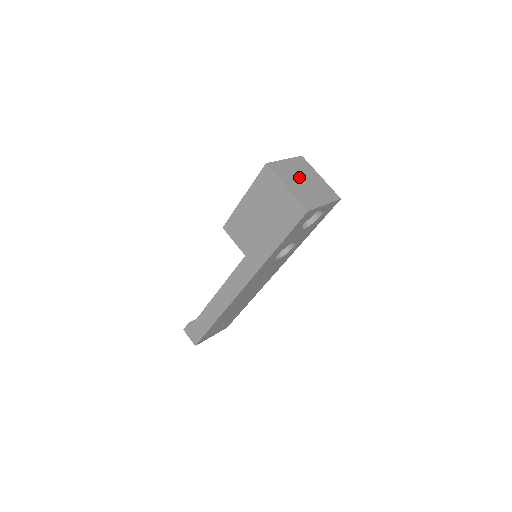
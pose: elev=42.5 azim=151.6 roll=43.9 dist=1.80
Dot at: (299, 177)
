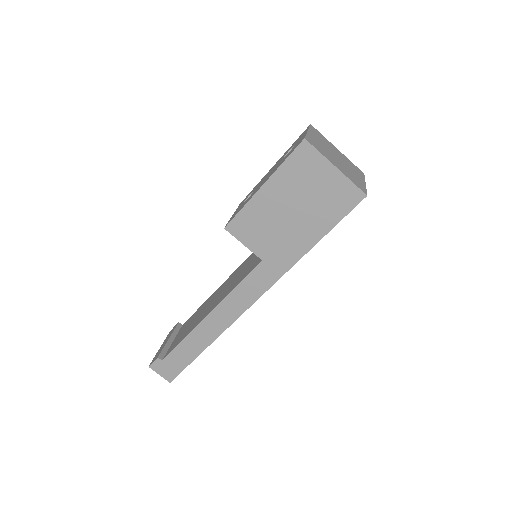
Dot at: (331, 152)
